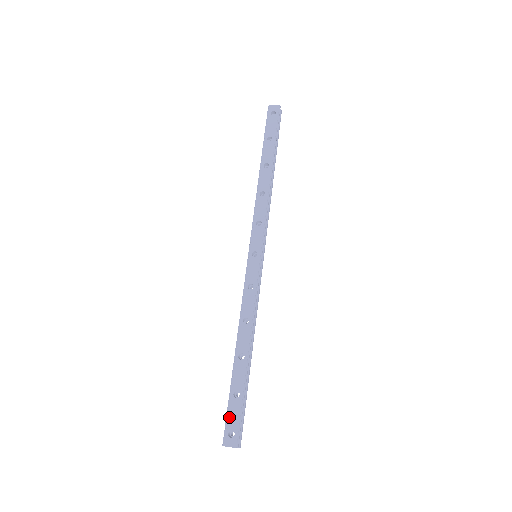
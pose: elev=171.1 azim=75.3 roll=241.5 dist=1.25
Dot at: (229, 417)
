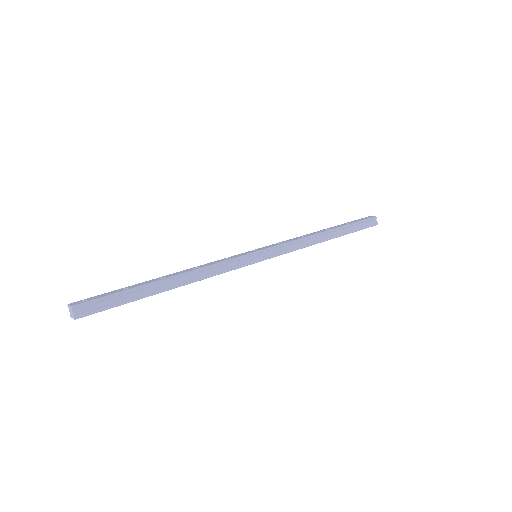
Dot at: (99, 295)
